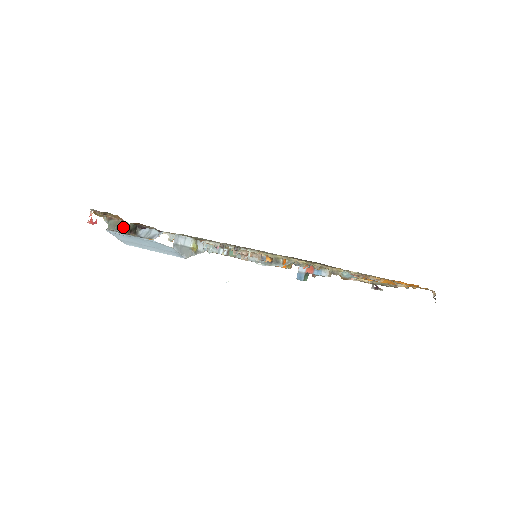
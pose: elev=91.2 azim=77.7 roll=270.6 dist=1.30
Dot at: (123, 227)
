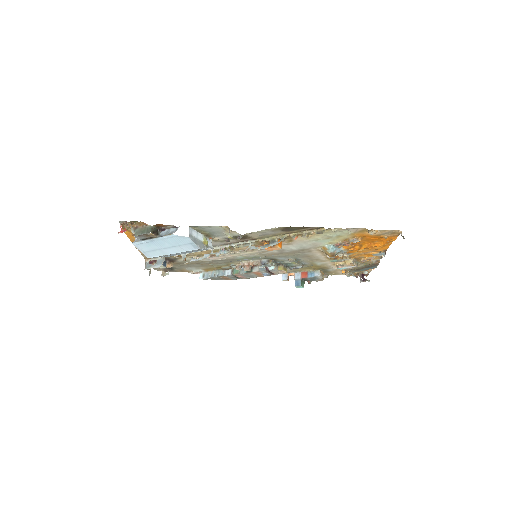
Dot at: (147, 230)
